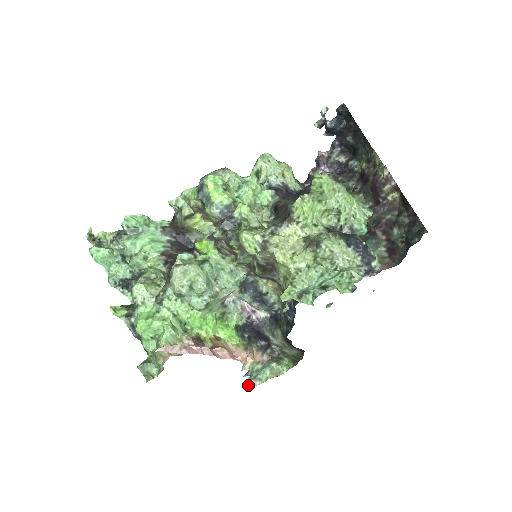
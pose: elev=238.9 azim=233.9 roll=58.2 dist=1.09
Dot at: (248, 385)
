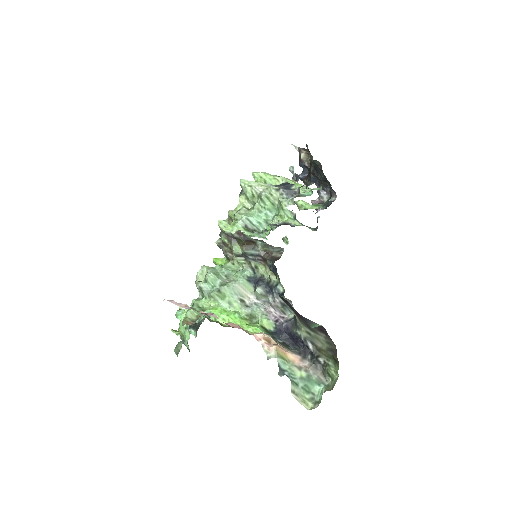
Dot at: (303, 405)
